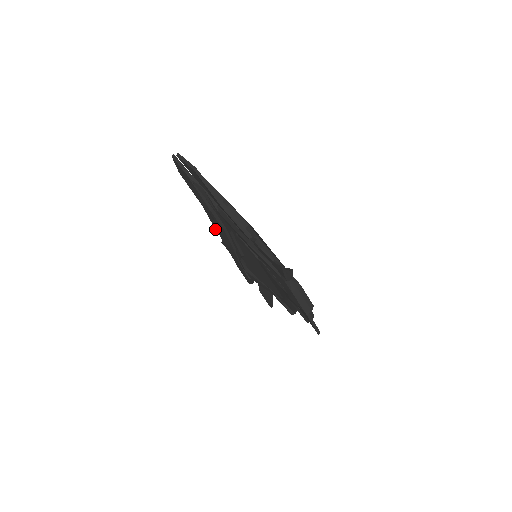
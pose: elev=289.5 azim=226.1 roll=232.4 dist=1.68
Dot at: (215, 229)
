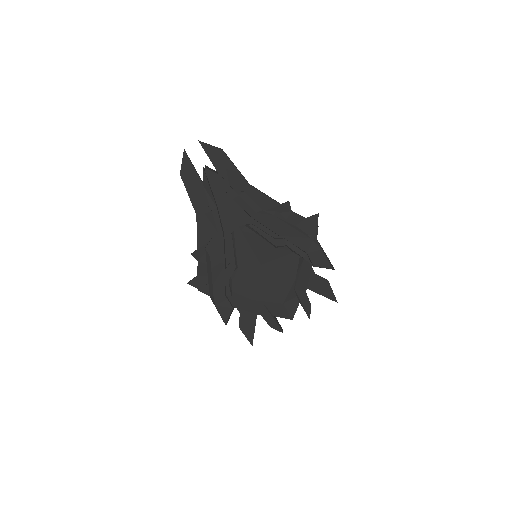
Dot at: (196, 253)
